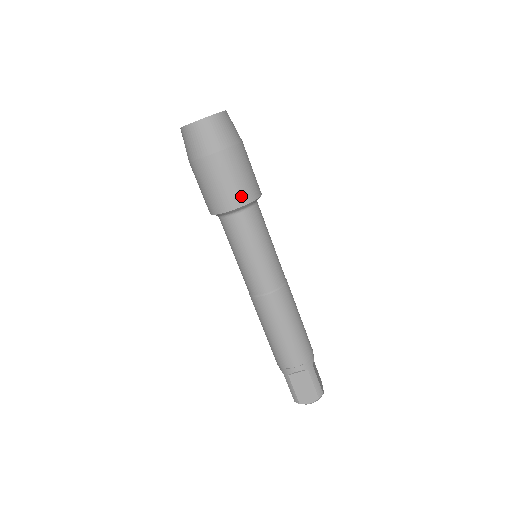
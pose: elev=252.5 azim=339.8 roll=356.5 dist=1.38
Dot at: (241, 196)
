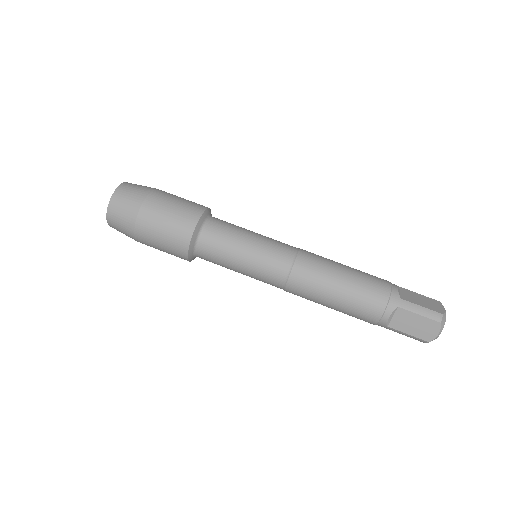
Dot at: occluded
